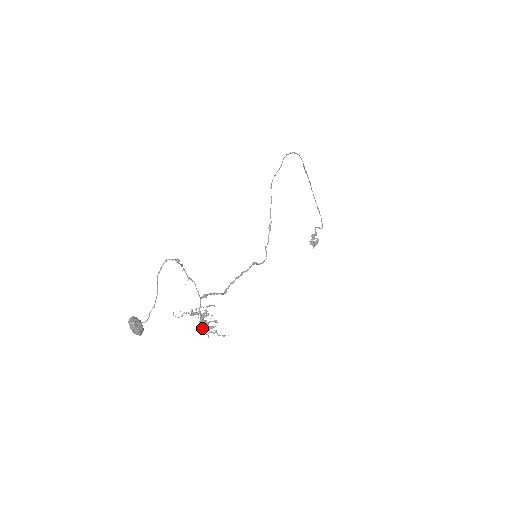
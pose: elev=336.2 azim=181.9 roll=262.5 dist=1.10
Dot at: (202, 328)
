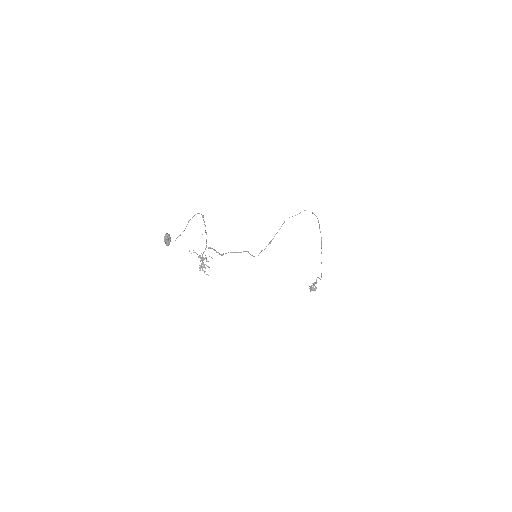
Dot at: (200, 265)
